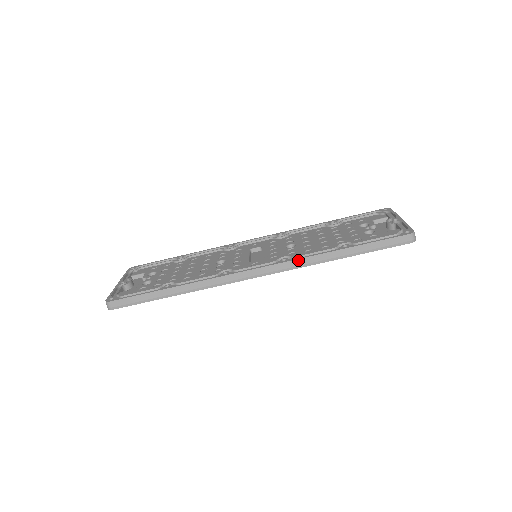
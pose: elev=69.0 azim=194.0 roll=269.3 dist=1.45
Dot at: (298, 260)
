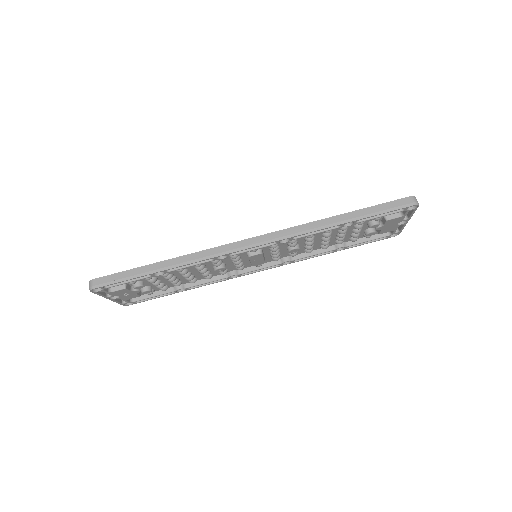
Dot at: (296, 227)
